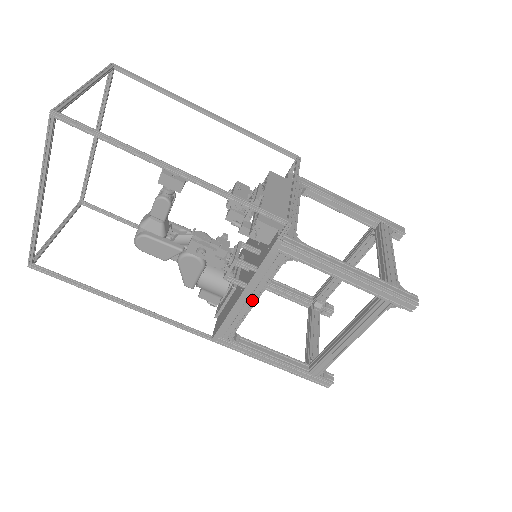
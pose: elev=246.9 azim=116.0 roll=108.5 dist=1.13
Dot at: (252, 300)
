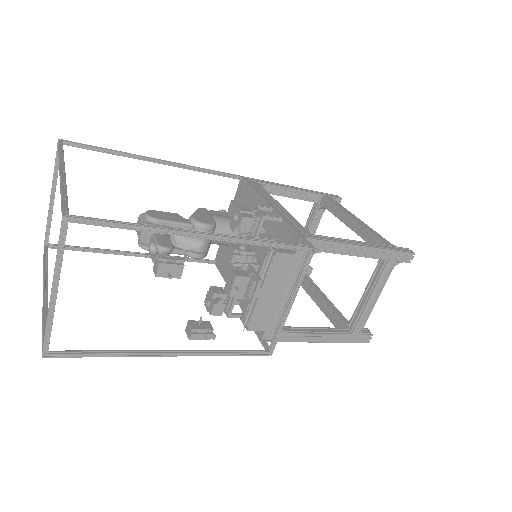
Dot at: occluded
